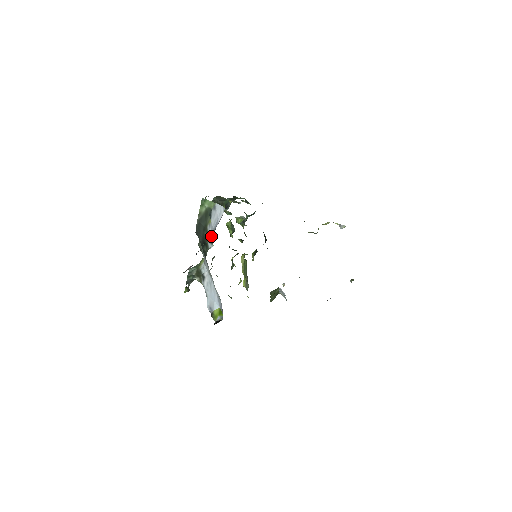
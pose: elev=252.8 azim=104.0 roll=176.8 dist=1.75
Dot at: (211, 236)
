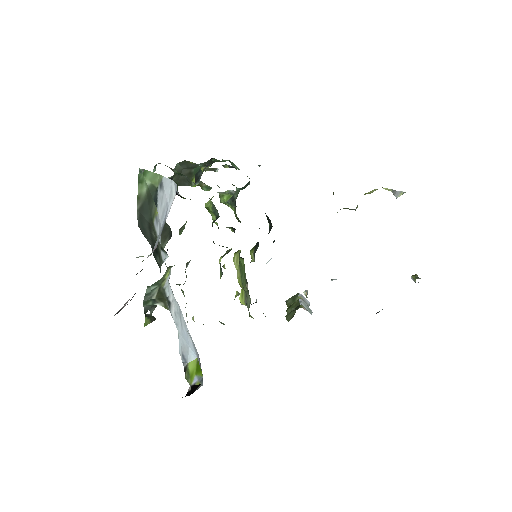
Dot at: (156, 243)
